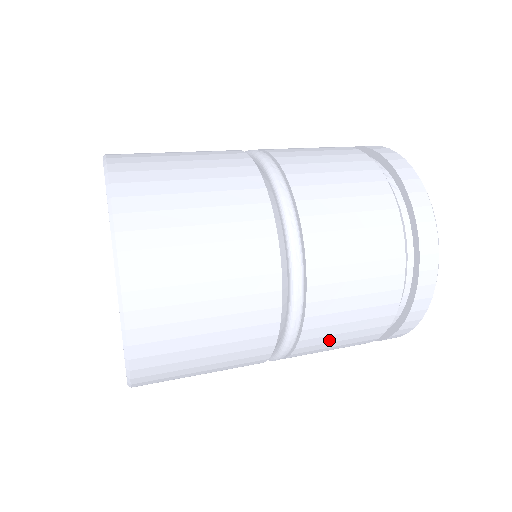
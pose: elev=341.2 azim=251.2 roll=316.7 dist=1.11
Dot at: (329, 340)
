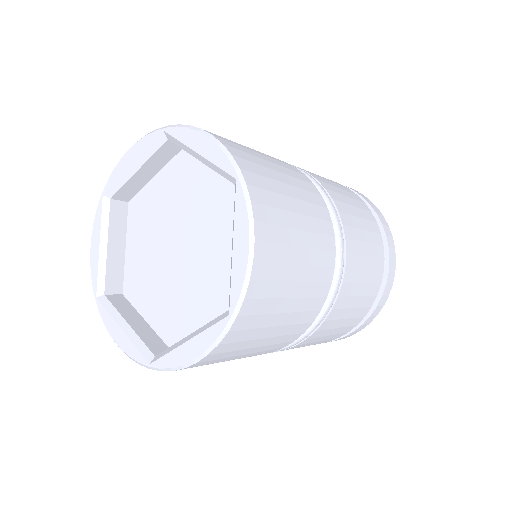
Dot at: (325, 334)
